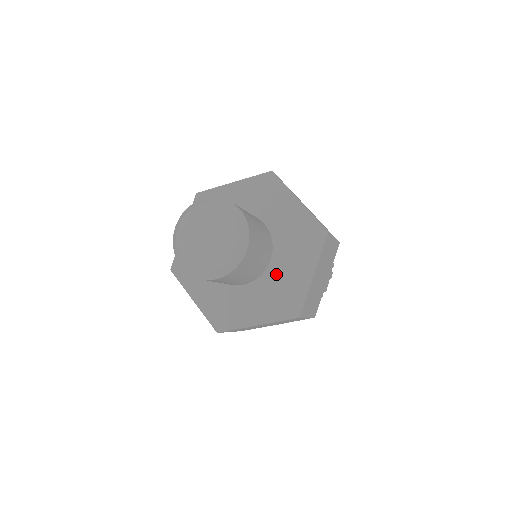
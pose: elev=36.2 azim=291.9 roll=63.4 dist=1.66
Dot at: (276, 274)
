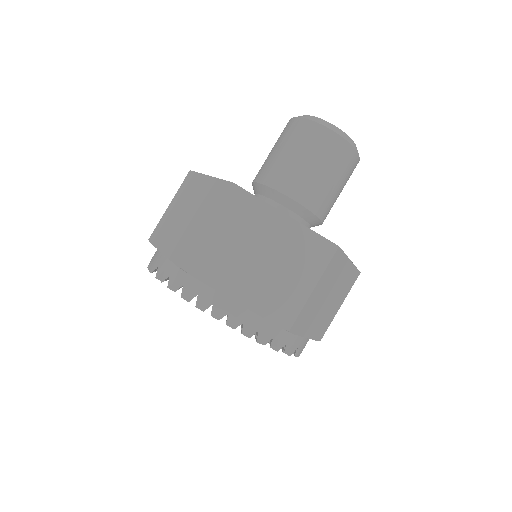
Dot at: occluded
